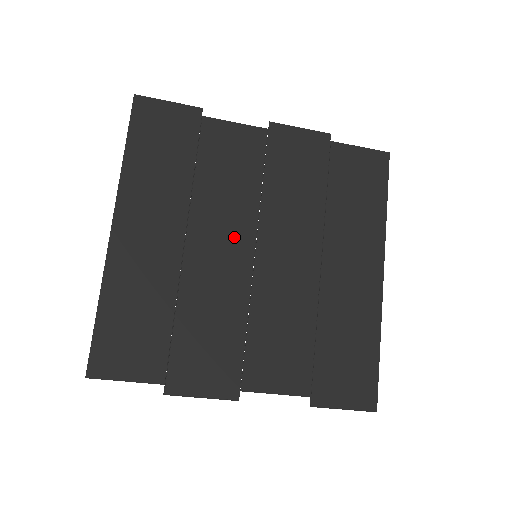
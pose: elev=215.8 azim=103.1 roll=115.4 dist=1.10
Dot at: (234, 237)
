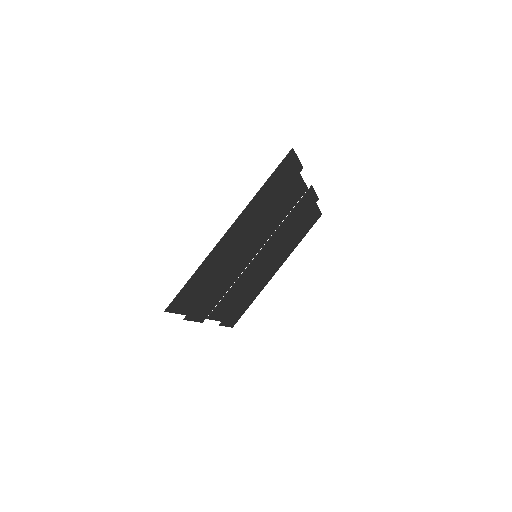
Dot at: (258, 245)
